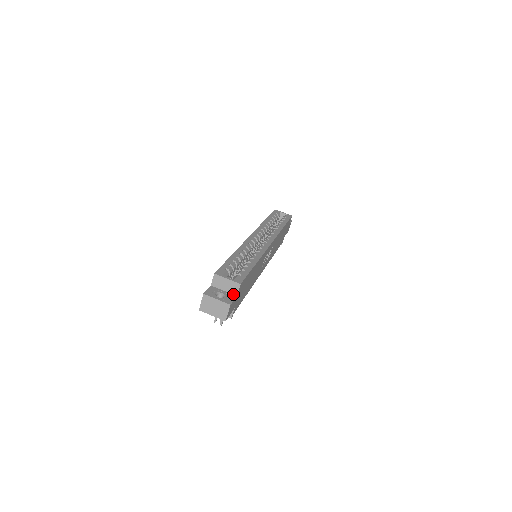
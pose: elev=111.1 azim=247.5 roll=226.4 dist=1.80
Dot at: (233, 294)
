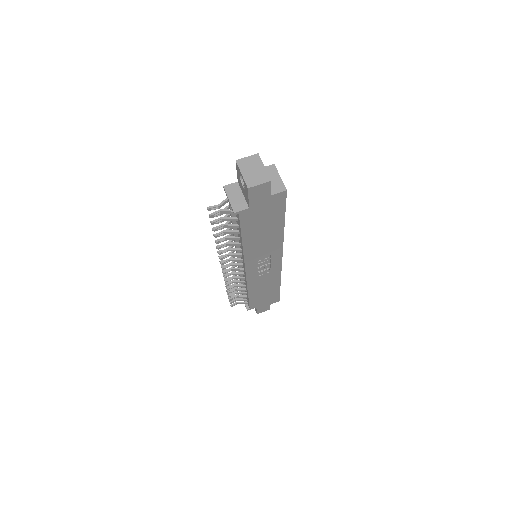
Dot at: occluded
